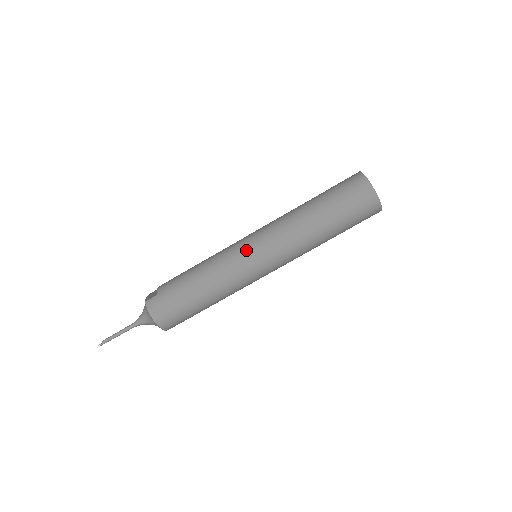
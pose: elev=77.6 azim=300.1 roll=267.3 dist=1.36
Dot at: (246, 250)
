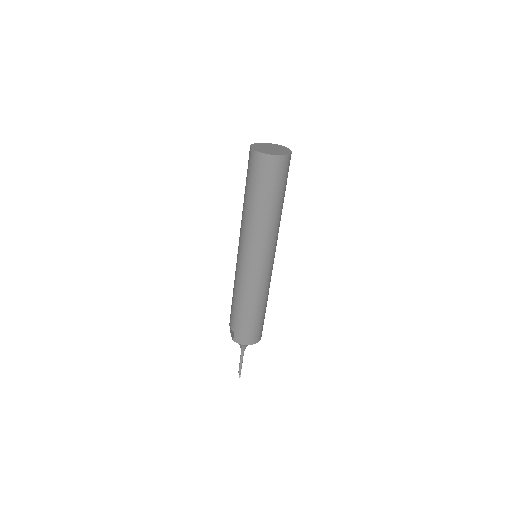
Dot at: (247, 266)
